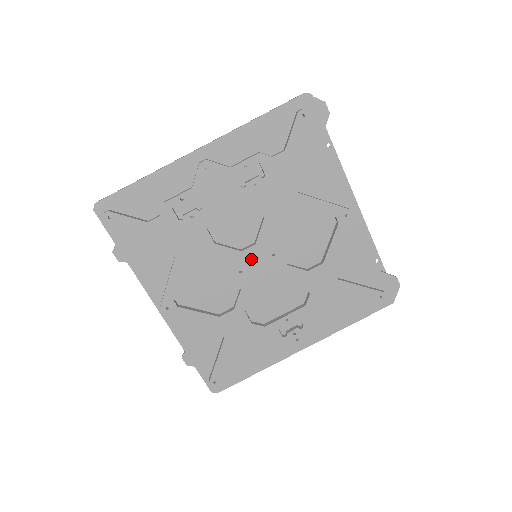
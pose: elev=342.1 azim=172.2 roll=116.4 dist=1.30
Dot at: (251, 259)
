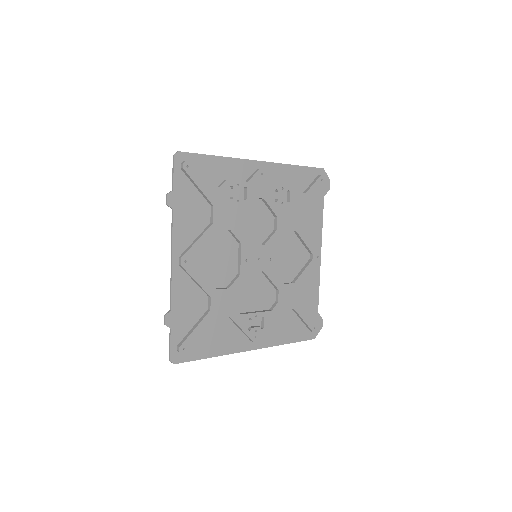
Dot at: (257, 255)
